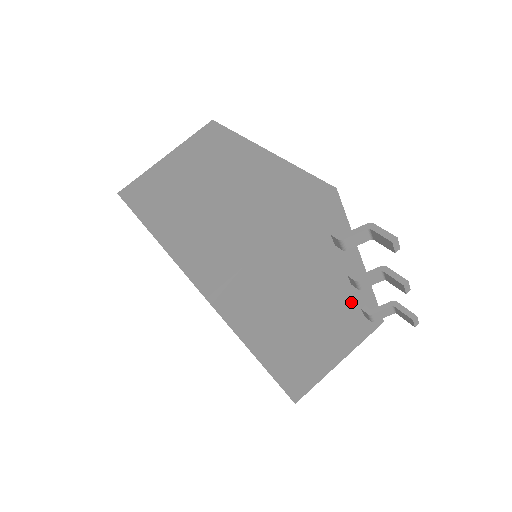
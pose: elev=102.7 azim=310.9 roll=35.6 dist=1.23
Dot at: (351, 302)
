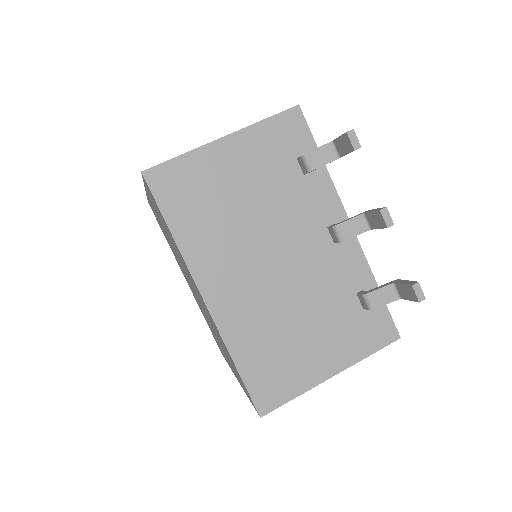
Dot at: (338, 273)
